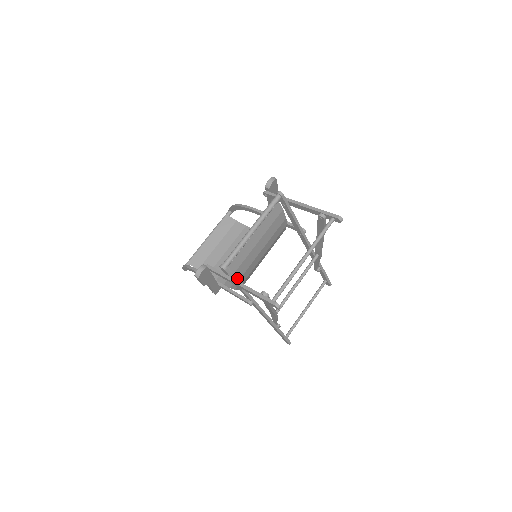
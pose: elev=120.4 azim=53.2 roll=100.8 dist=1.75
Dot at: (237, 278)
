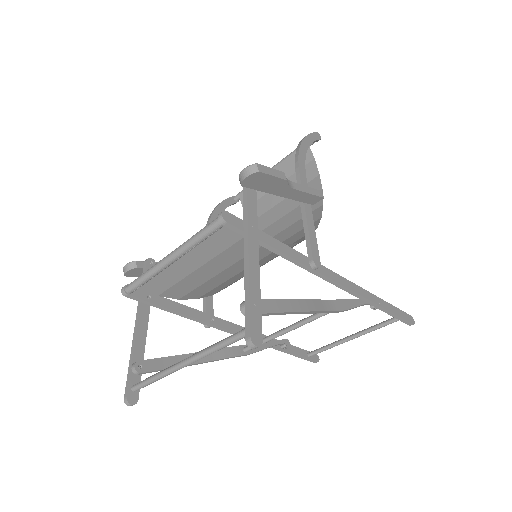
Dot at: (173, 298)
